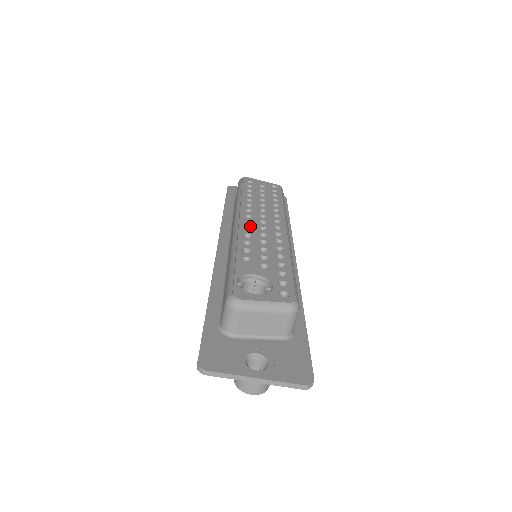
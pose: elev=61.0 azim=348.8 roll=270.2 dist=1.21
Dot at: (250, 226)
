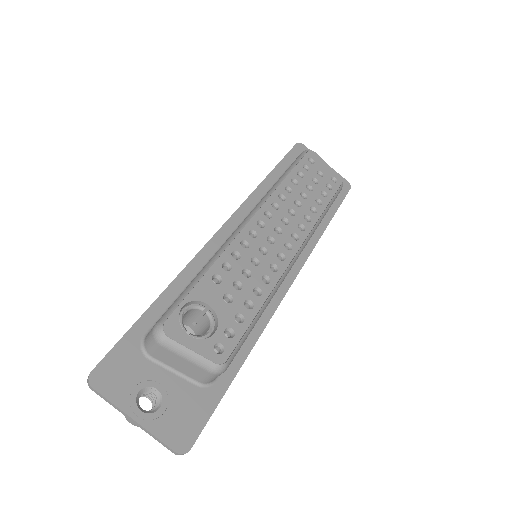
Dot at: (259, 231)
